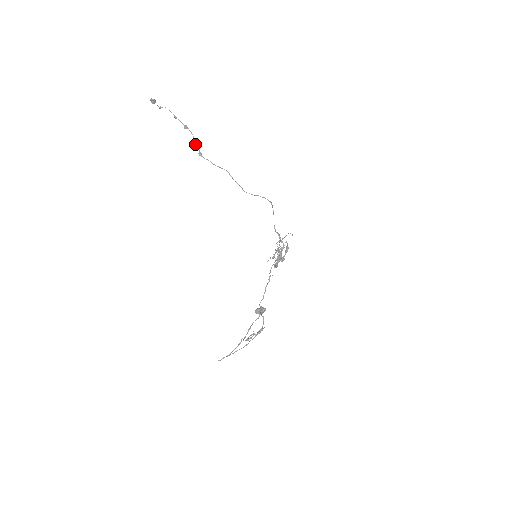
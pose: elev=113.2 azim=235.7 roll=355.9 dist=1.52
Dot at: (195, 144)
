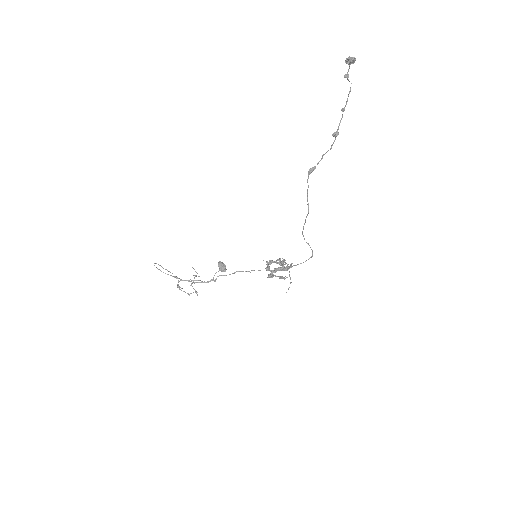
Dot at: (322, 155)
